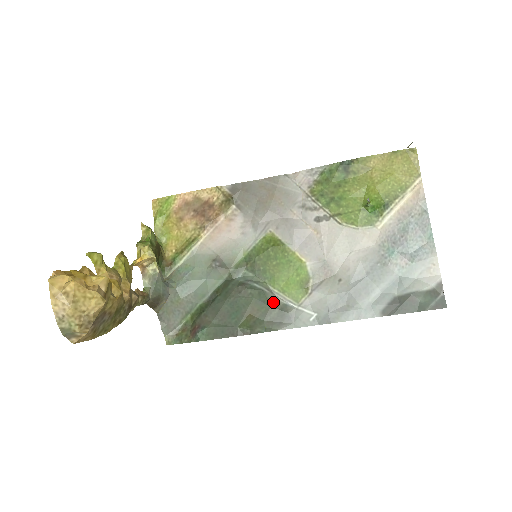
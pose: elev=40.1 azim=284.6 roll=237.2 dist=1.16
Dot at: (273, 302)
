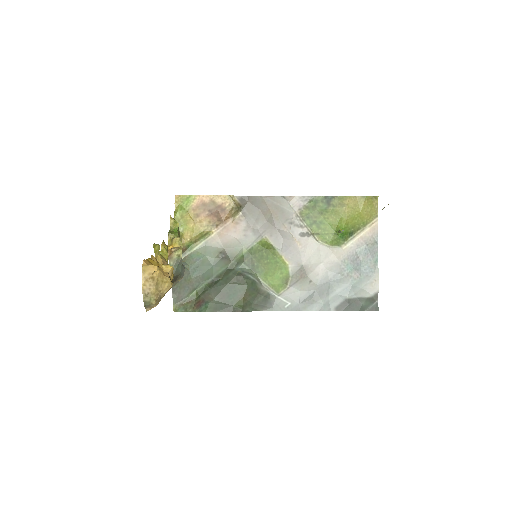
Dot at: (261, 290)
